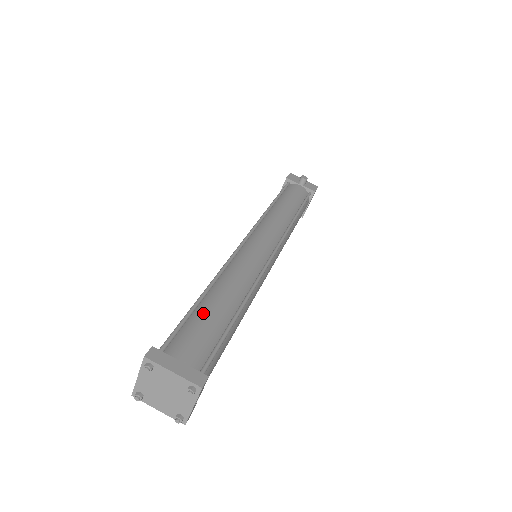
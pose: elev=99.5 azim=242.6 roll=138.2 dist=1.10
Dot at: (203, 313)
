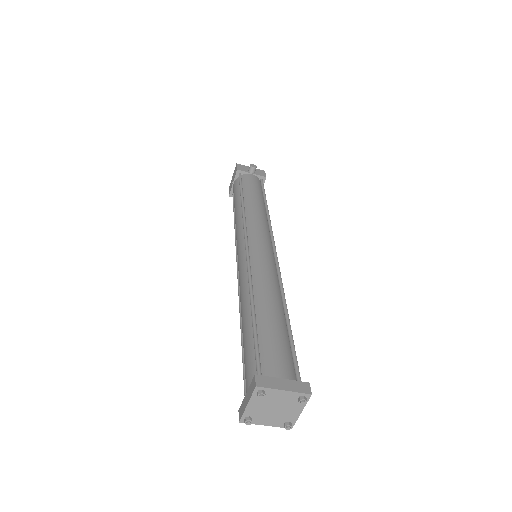
Dot at: (266, 328)
